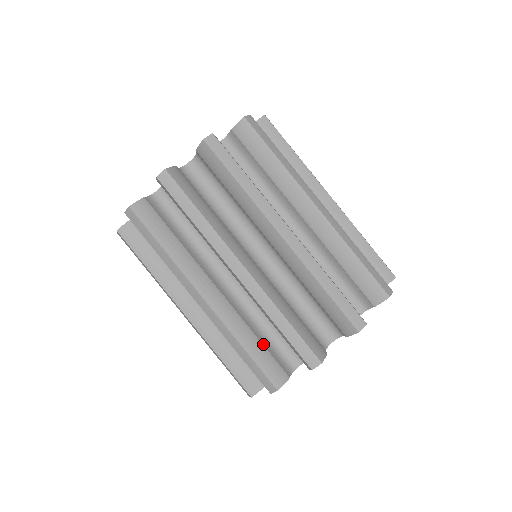
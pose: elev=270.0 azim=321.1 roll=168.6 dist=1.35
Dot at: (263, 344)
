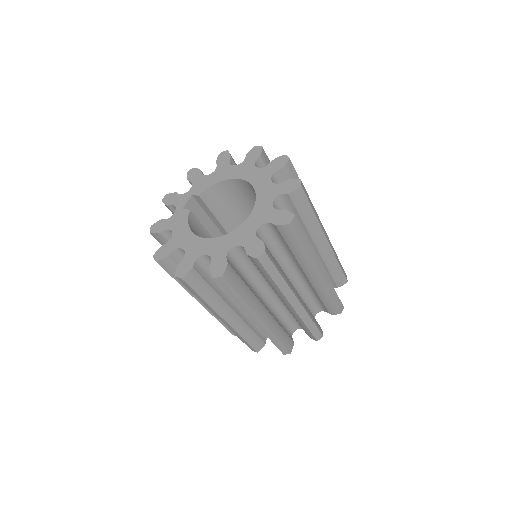
Dot at: occluded
